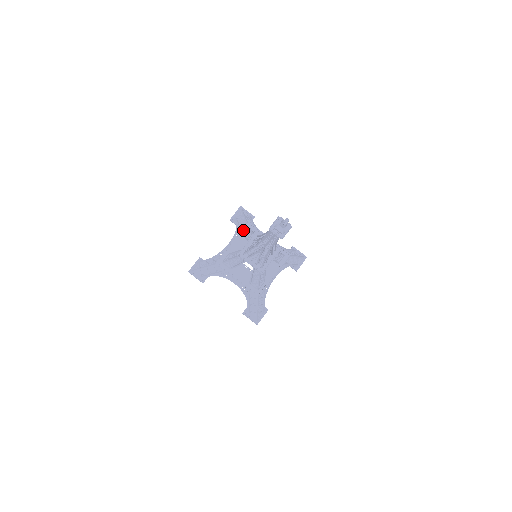
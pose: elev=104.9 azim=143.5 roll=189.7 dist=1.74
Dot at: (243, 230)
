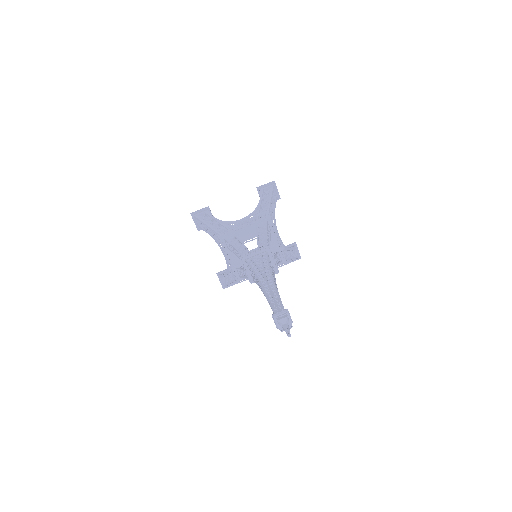
Dot at: (260, 221)
